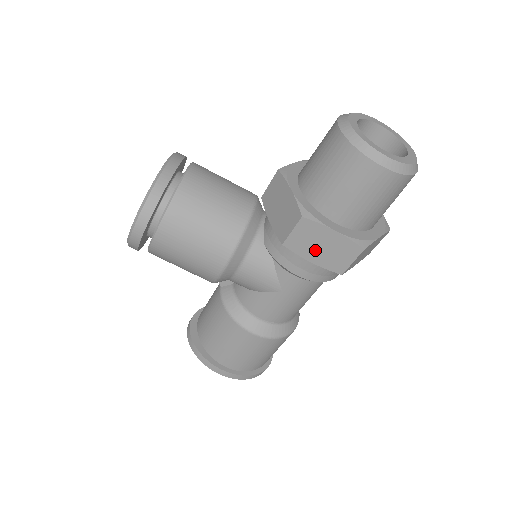
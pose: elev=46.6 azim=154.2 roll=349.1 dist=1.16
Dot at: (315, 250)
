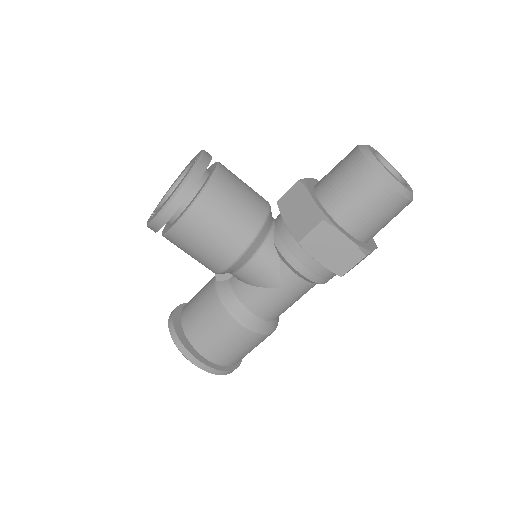
Dot at: (325, 251)
